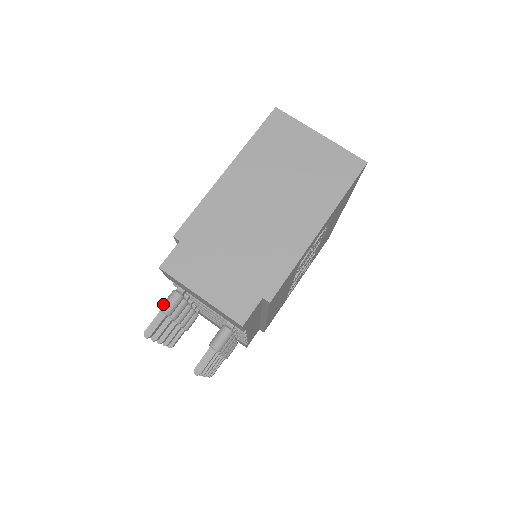
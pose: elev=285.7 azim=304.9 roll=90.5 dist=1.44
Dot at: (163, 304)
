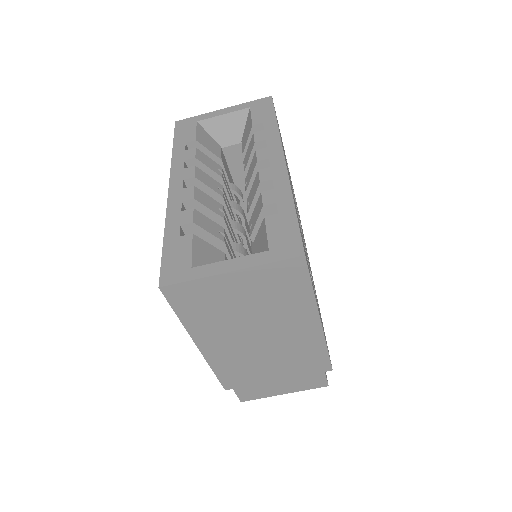
Dot at: occluded
